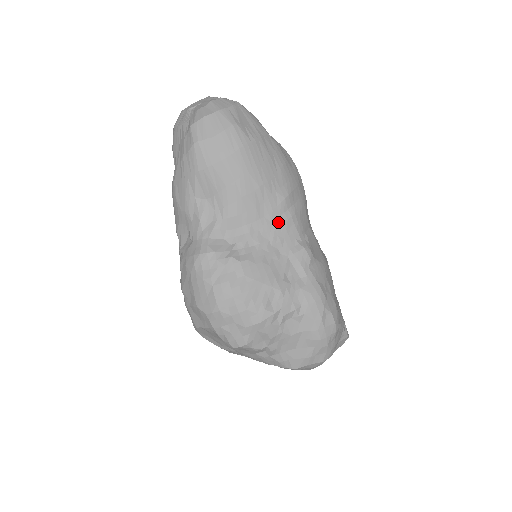
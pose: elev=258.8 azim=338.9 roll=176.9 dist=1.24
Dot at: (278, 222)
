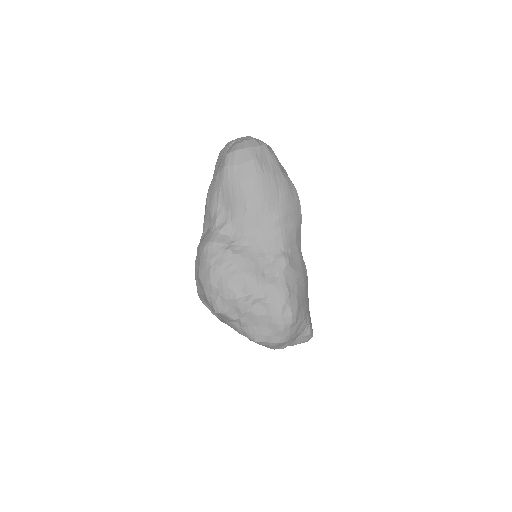
Dot at: (270, 234)
